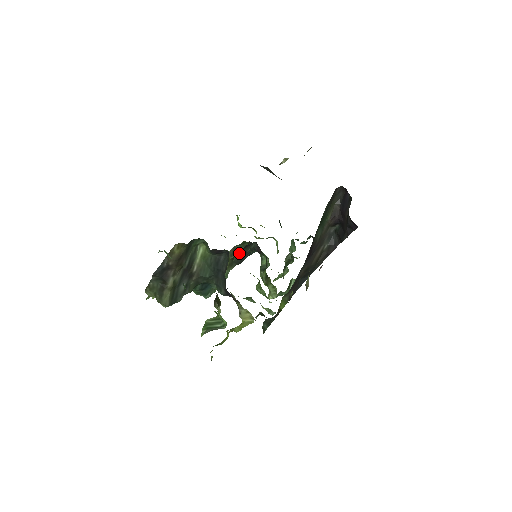
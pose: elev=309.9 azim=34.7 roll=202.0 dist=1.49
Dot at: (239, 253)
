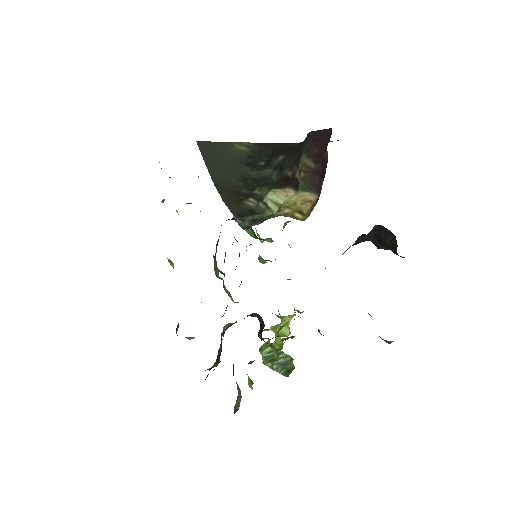
Dot at: (218, 240)
